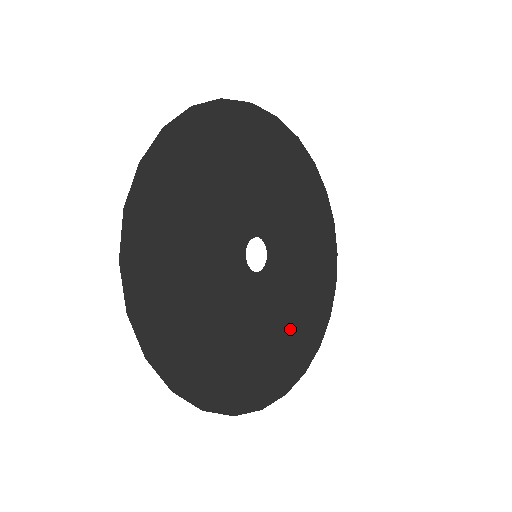
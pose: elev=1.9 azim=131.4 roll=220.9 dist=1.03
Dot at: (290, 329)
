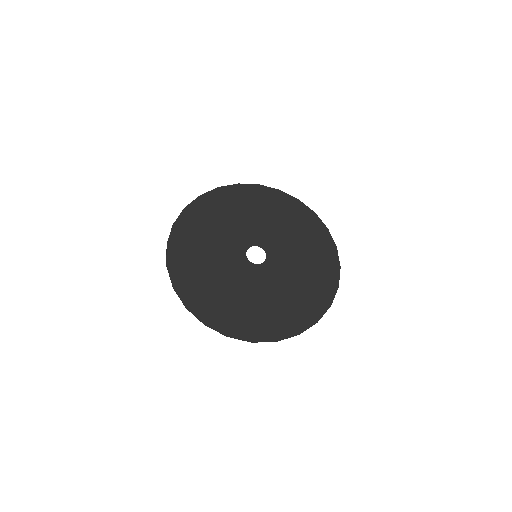
Dot at: (295, 295)
